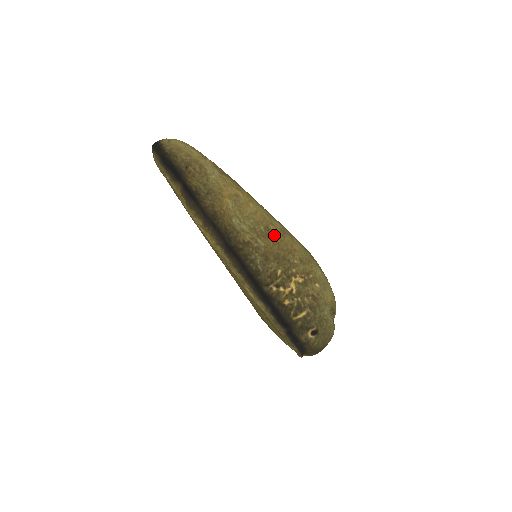
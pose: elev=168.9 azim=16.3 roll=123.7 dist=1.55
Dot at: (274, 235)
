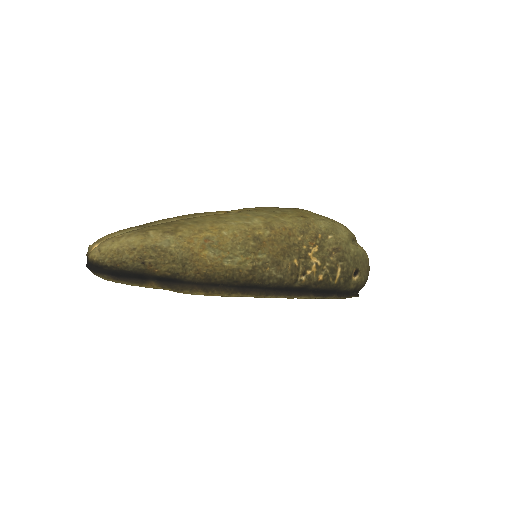
Dot at: (265, 237)
